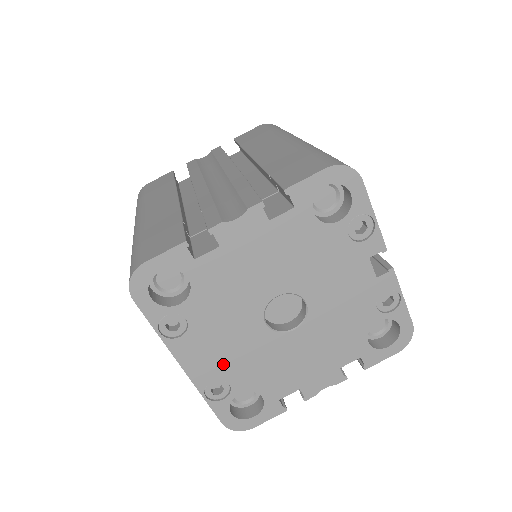
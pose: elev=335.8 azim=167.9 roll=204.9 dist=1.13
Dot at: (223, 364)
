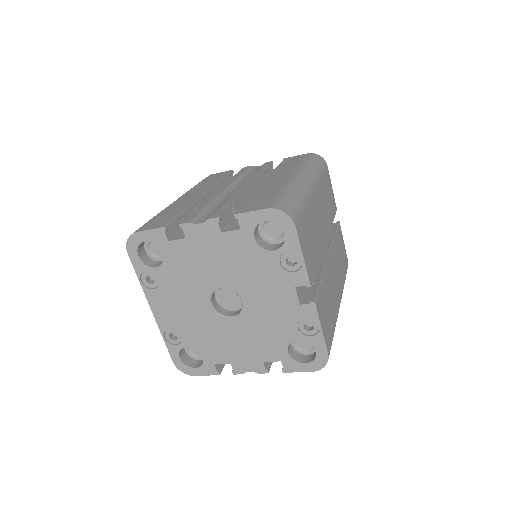
Dot at: (178, 320)
